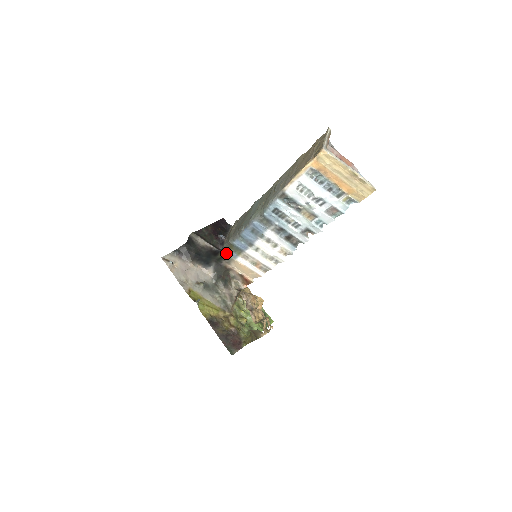
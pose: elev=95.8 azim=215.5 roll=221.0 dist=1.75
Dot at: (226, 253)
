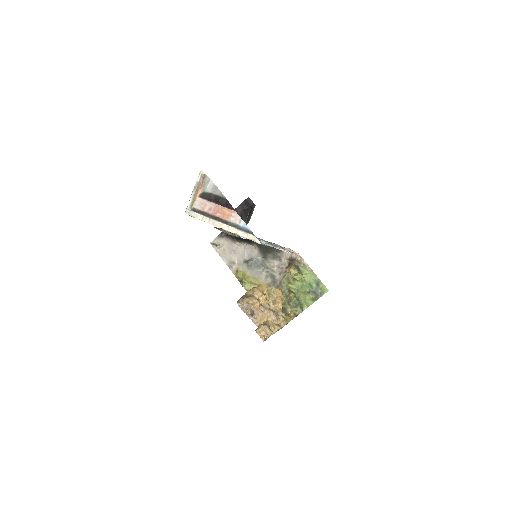
Dot at: occluded
